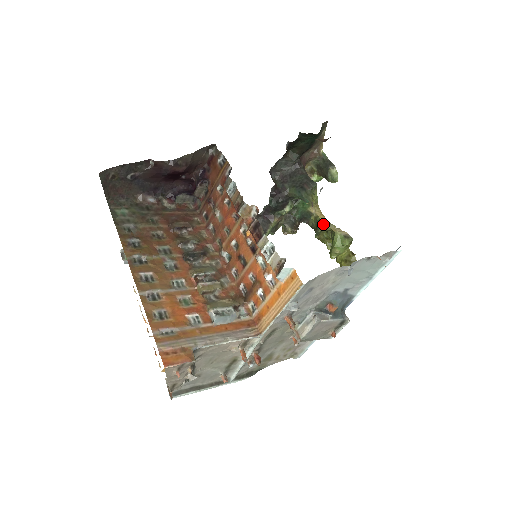
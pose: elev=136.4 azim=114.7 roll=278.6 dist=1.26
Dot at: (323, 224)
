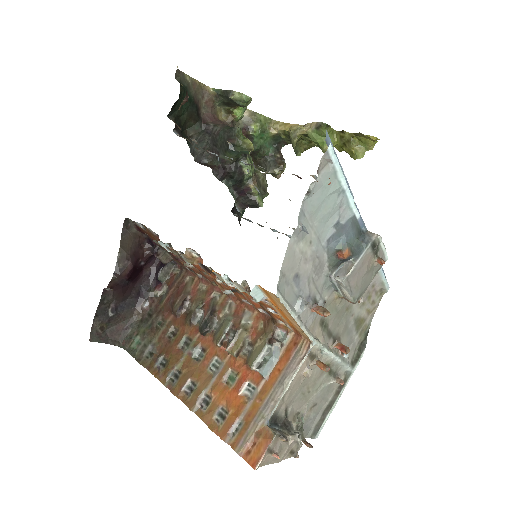
Dot at: occluded
